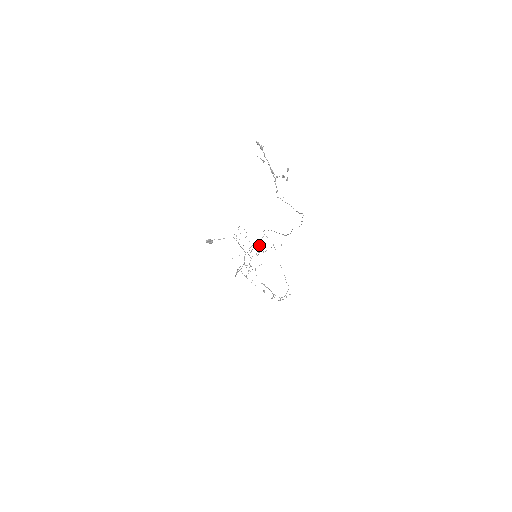
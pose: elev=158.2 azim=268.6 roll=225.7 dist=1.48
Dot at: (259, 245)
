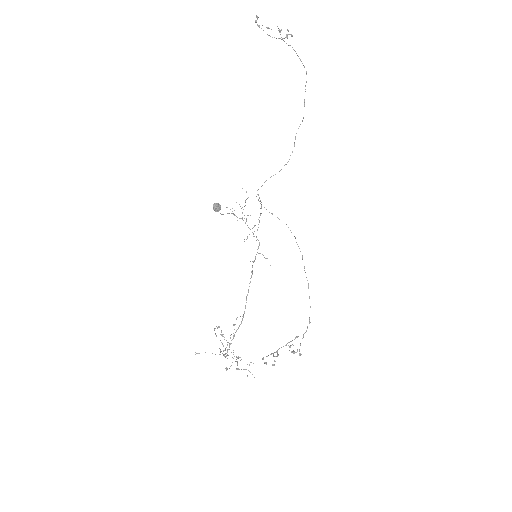
Dot at: occluded
